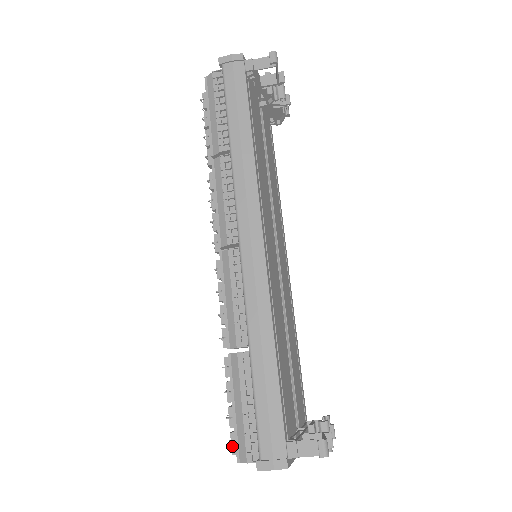
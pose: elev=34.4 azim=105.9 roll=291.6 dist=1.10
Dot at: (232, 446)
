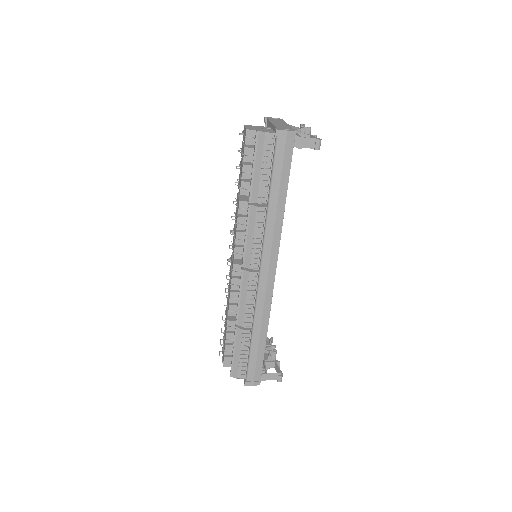
Dot at: (224, 363)
